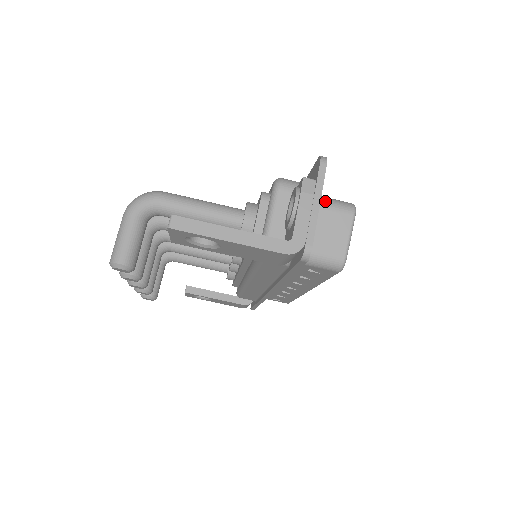
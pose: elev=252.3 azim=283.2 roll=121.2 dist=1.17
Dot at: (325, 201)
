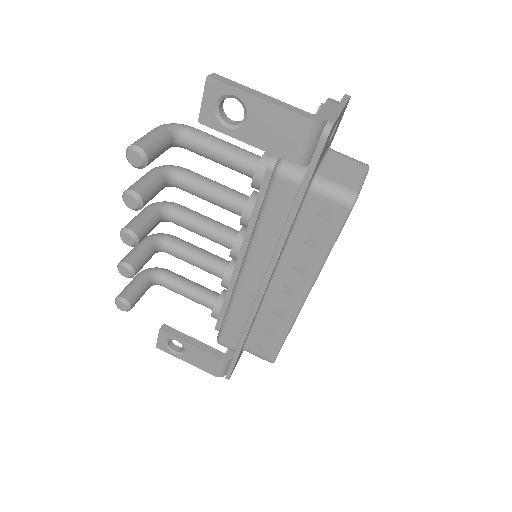
Dot at: occluded
